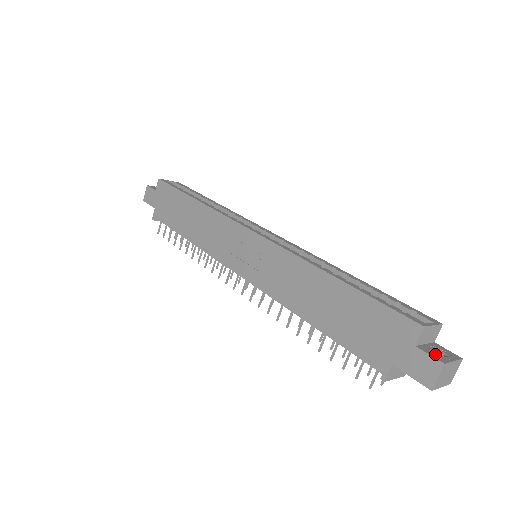
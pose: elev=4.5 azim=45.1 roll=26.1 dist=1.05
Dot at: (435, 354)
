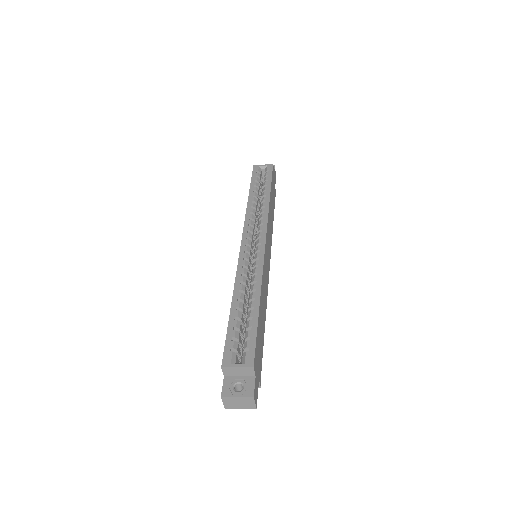
Dot at: (230, 387)
